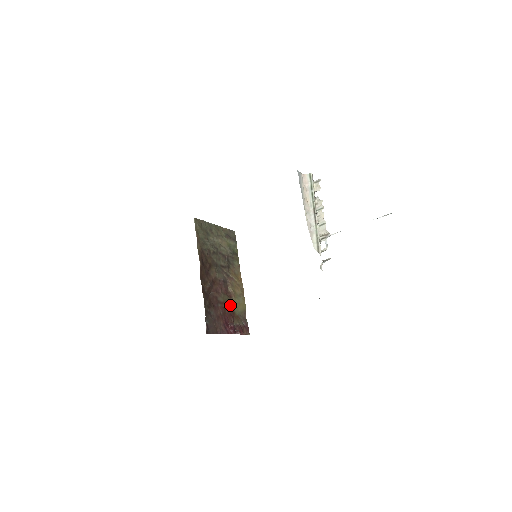
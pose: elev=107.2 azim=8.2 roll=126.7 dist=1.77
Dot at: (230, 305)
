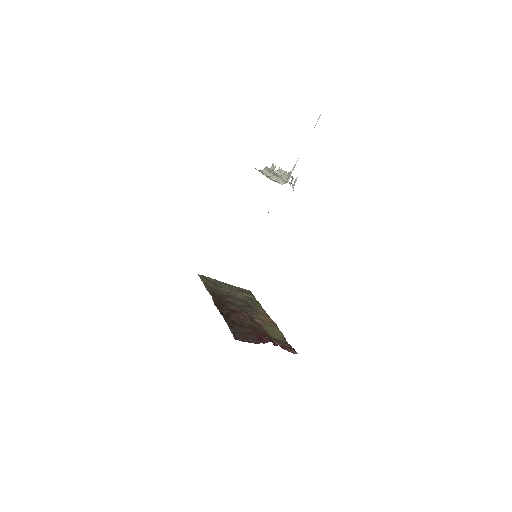
Dot at: (261, 330)
